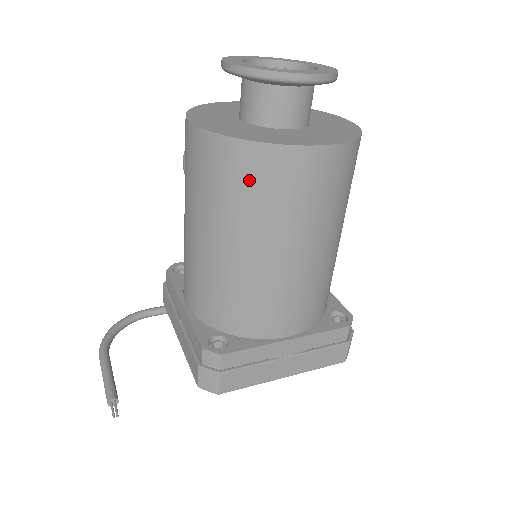
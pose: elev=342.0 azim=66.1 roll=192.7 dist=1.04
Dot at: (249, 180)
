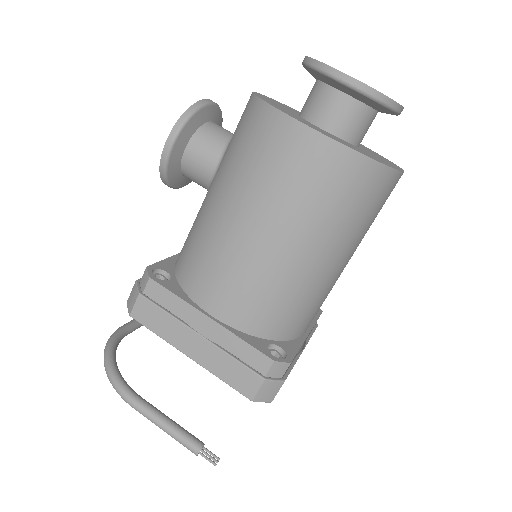
Dot at: (364, 198)
